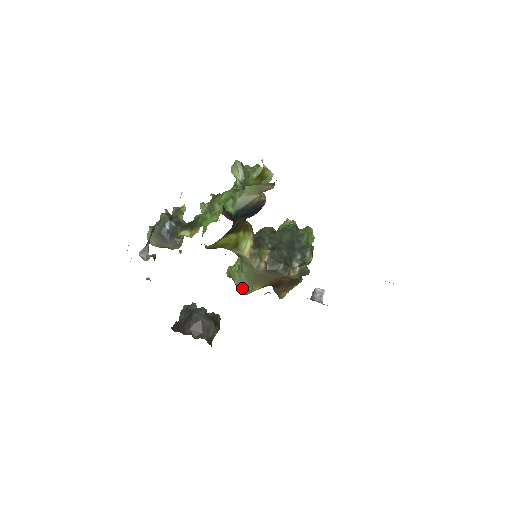
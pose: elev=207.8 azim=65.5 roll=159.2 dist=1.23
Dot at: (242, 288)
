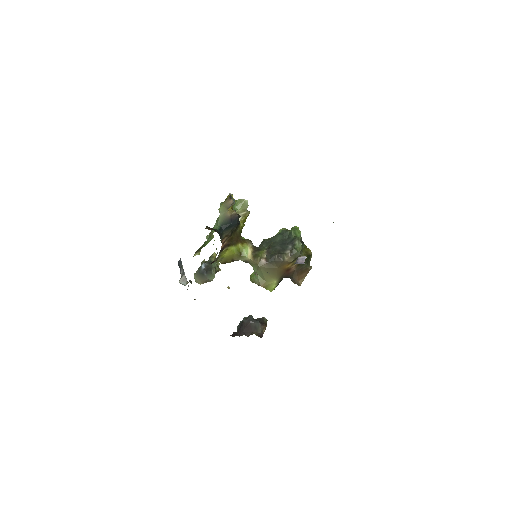
Dot at: (262, 285)
